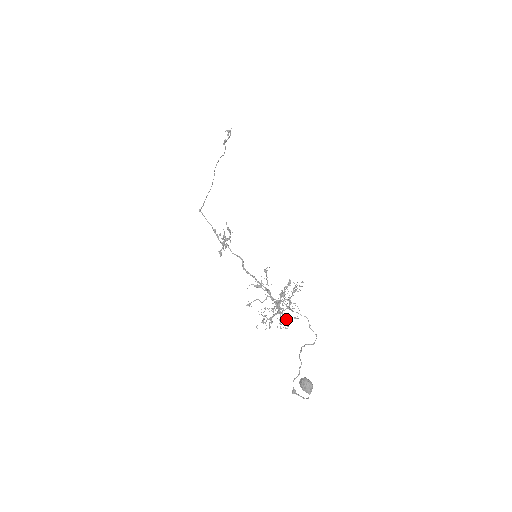
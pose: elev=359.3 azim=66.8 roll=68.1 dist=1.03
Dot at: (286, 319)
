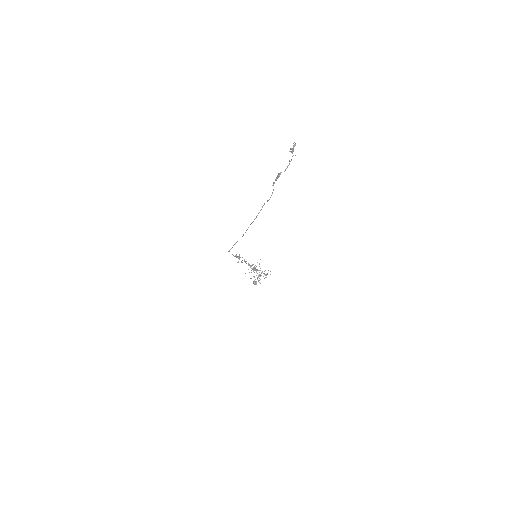
Dot at: (259, 270)
